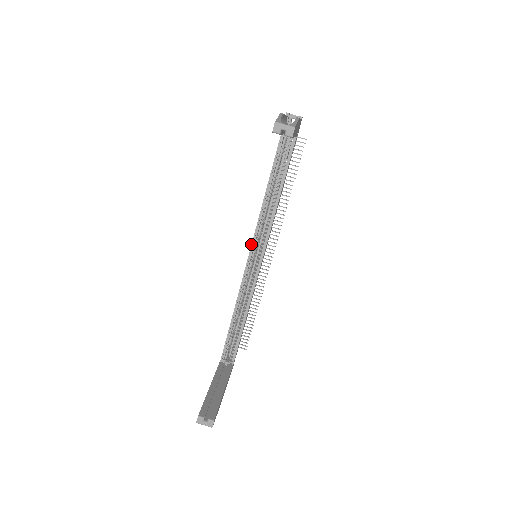
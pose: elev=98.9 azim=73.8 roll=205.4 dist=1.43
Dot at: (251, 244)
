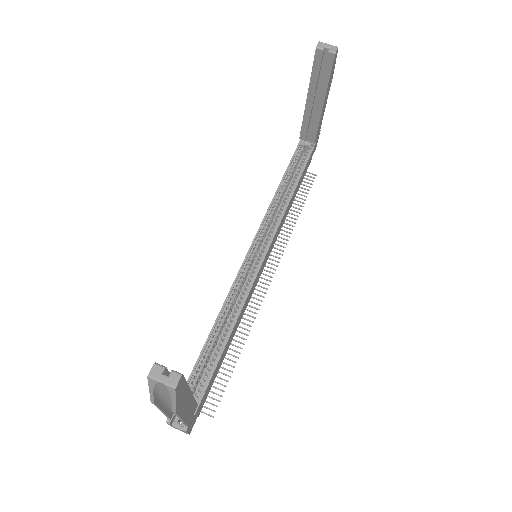
Dot at: (252, 241)
